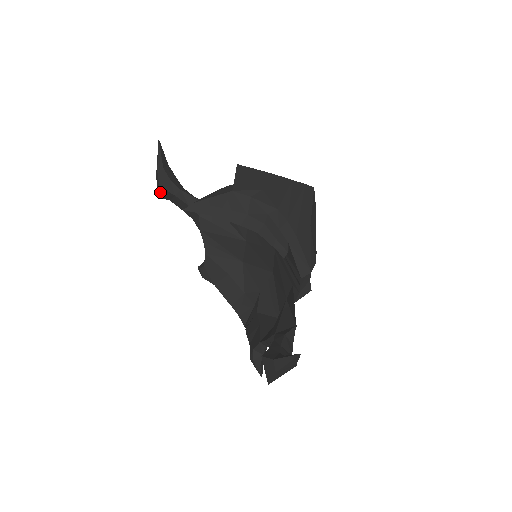
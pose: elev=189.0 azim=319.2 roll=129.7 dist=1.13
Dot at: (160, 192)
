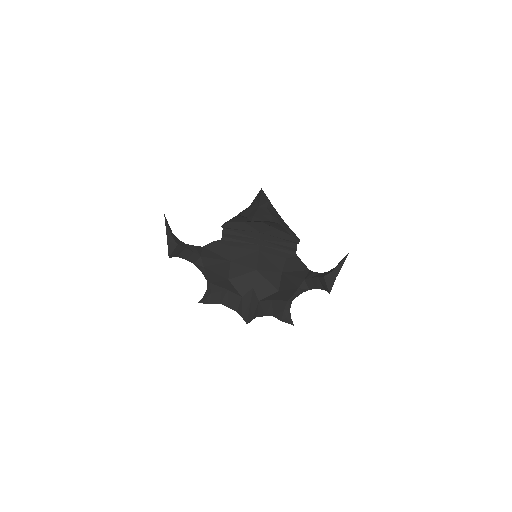
Dot at: (174, 251)
